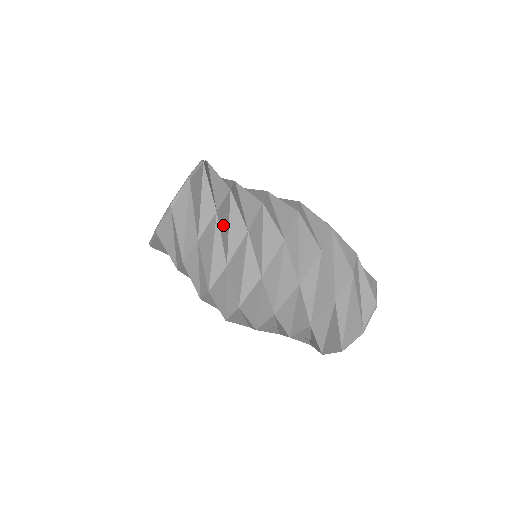
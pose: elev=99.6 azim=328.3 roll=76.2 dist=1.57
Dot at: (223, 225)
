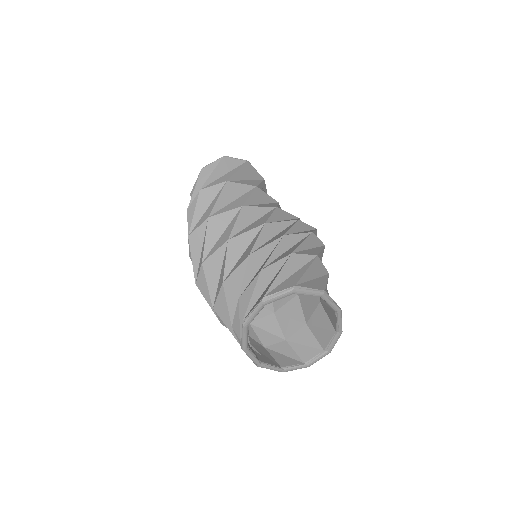
Dot at: (227, 194)
